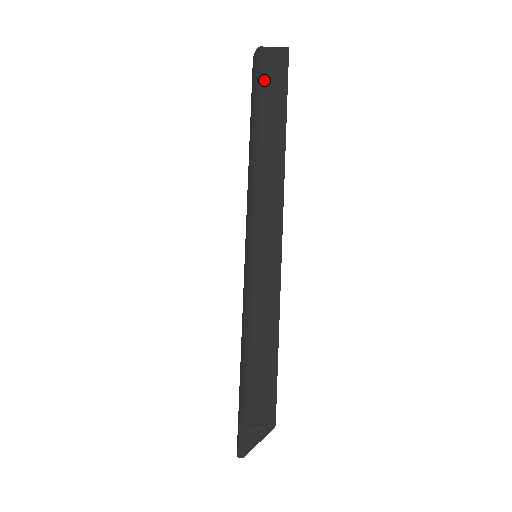
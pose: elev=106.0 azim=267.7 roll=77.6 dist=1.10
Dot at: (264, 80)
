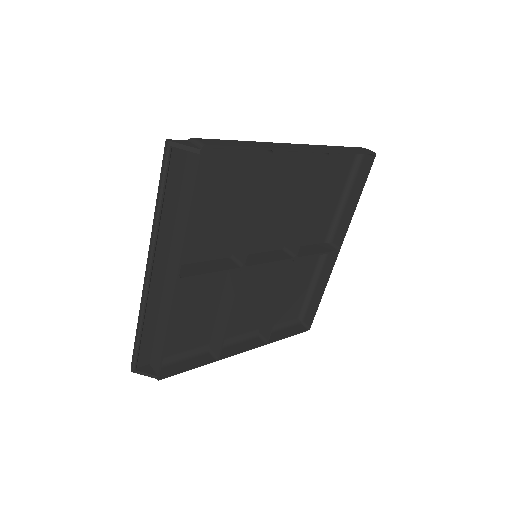
Dot at: (355, 147)
